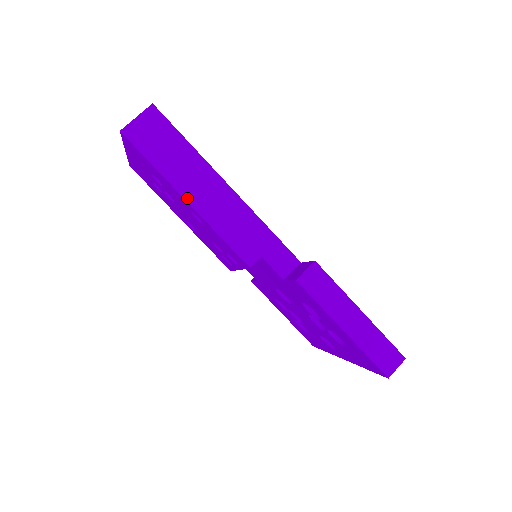
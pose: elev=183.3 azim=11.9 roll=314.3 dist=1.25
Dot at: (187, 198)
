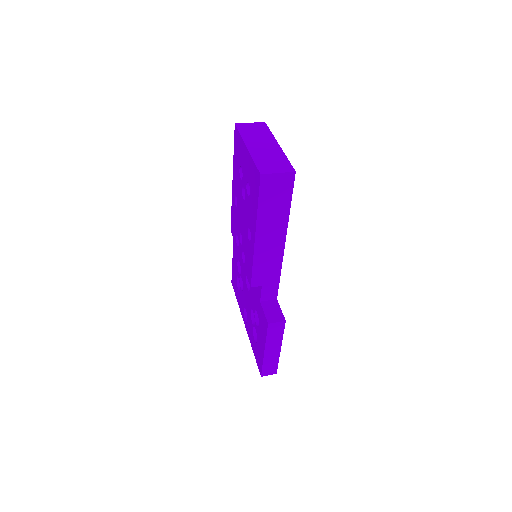
Dot at: (257, 236)
